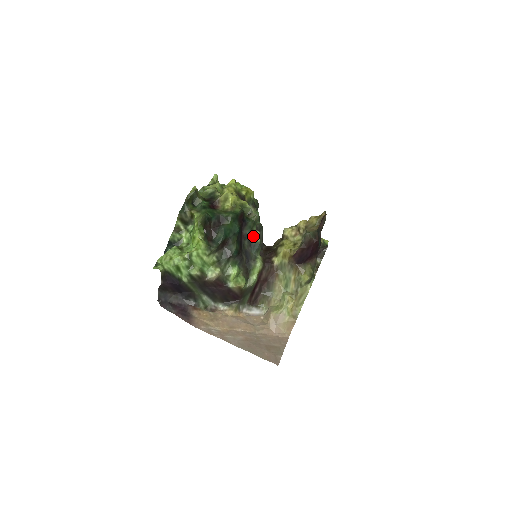
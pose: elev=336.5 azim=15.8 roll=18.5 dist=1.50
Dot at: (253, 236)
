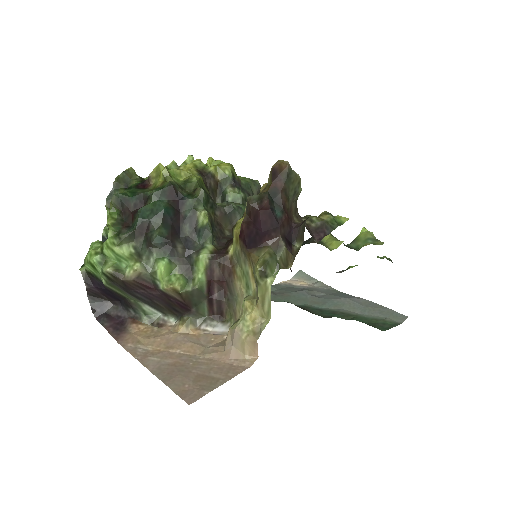
Dot at: (197, 218)
